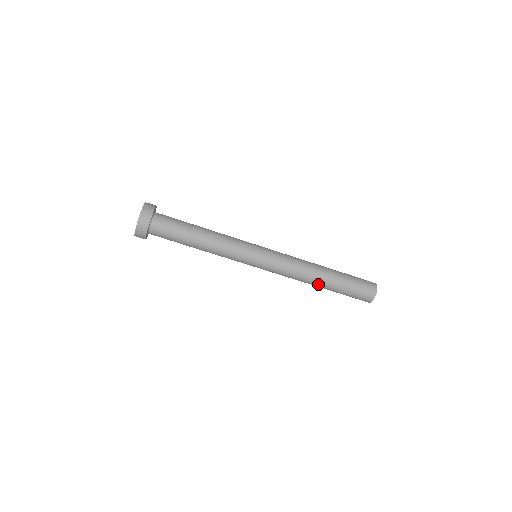
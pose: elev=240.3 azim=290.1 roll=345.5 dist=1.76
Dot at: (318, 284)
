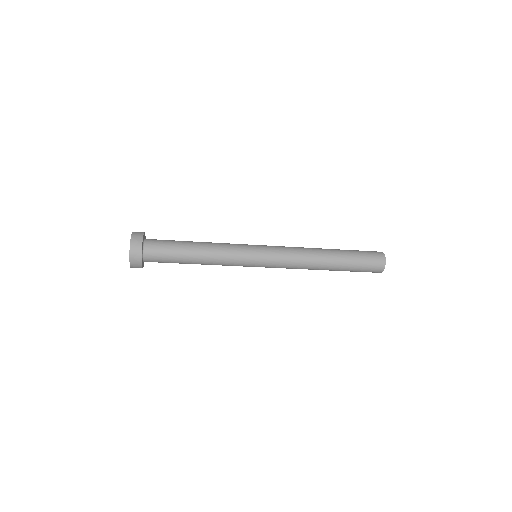
Dot at: (325, 268)
